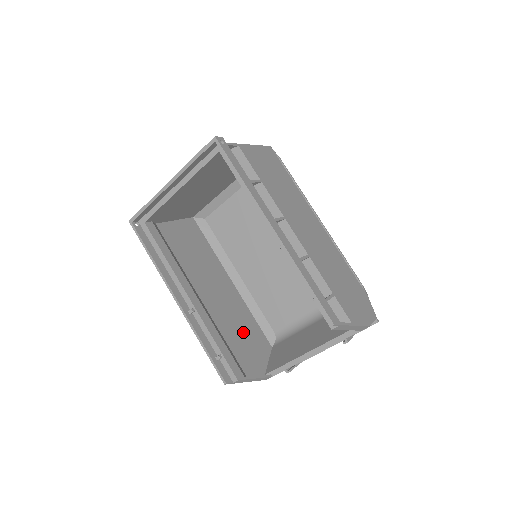
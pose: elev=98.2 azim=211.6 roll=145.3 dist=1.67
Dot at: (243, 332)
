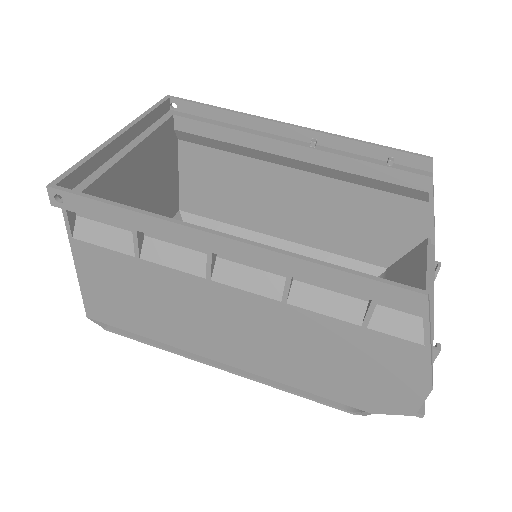
Dot at: (324, 357)
